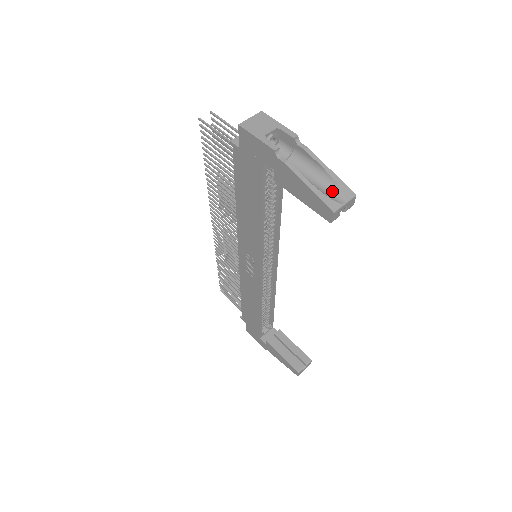
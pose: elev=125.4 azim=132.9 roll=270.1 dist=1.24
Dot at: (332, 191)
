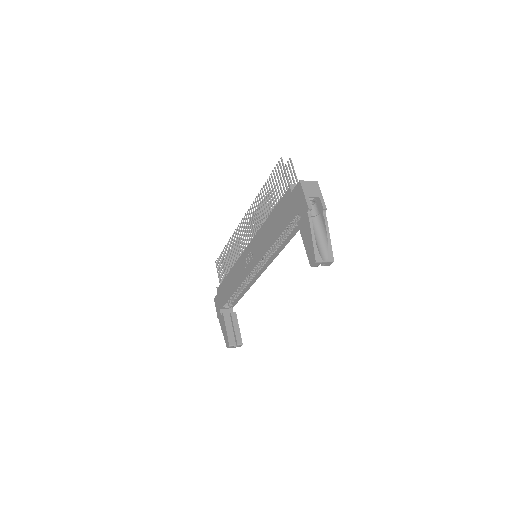
Dot at: (323, 251)
